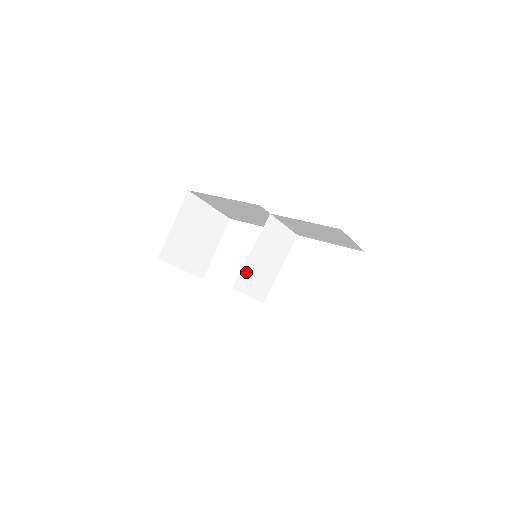
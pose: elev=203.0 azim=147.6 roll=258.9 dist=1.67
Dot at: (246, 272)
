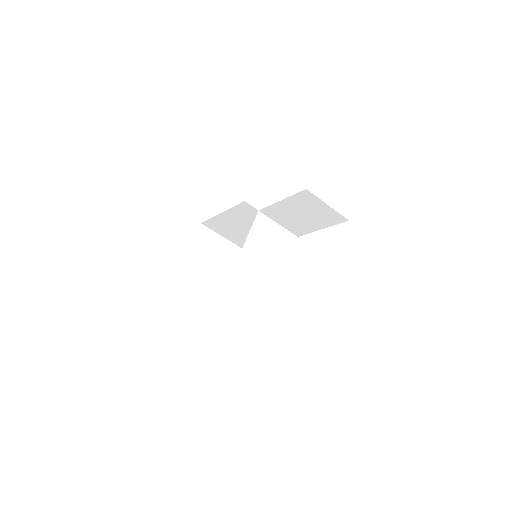
Dot at: (243, 265)
